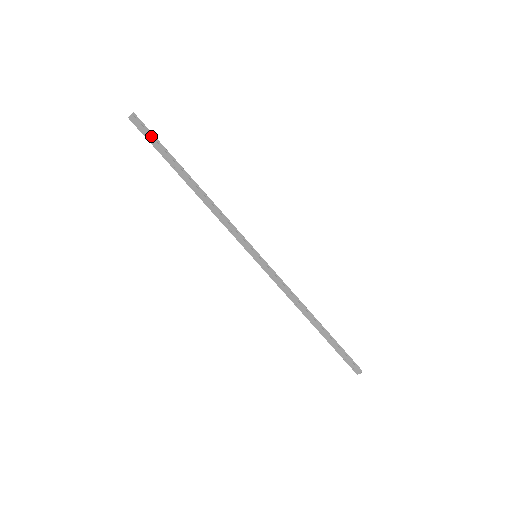
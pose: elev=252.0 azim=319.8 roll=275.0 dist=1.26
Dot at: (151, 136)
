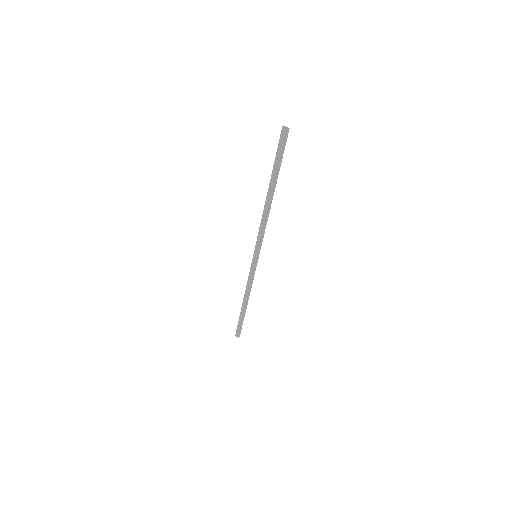
Dot at: (281, 152)
